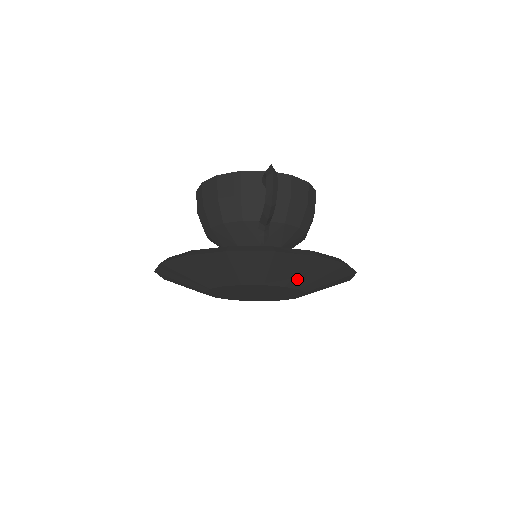
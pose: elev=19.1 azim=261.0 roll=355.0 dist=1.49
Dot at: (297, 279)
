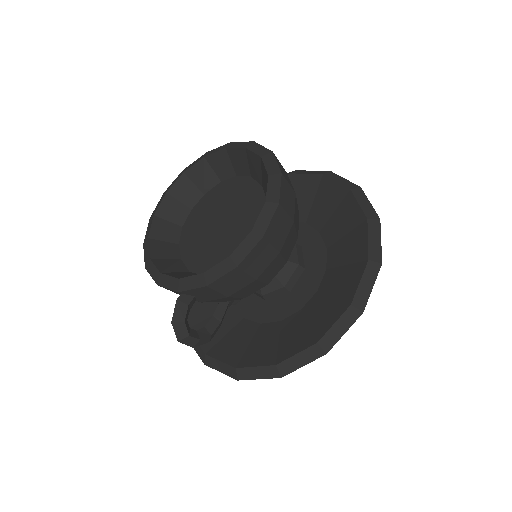
Dot at: occluded
